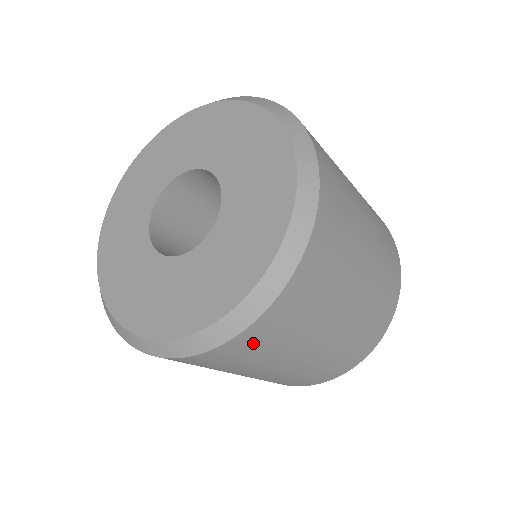
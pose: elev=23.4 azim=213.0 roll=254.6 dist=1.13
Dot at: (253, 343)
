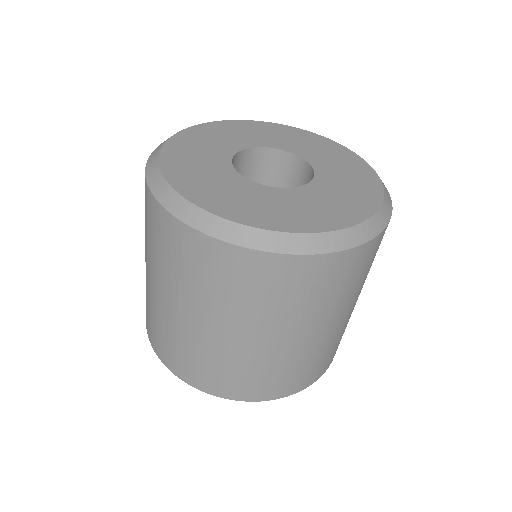
Dot at: (256, 274)
